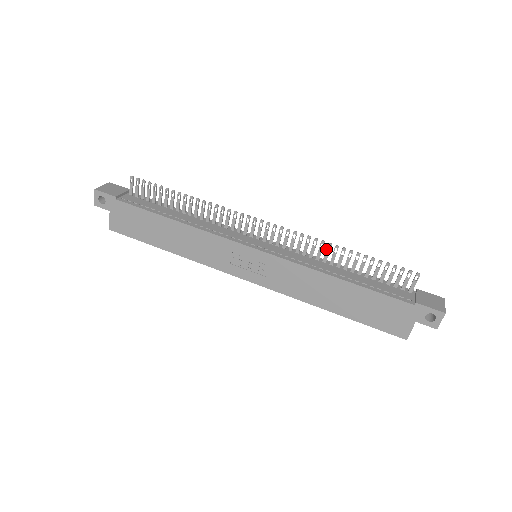
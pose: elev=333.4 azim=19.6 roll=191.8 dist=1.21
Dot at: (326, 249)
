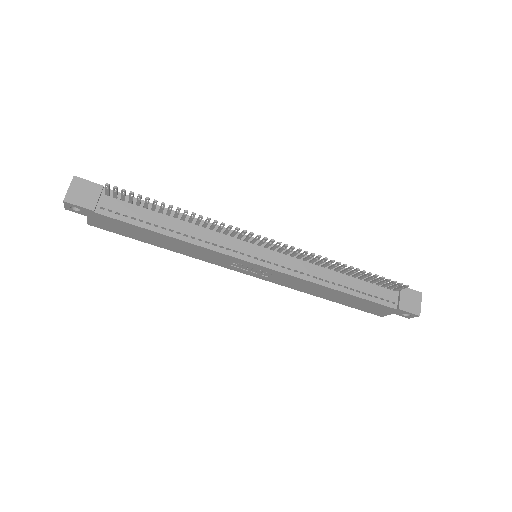
Dot at: (328, 263)
